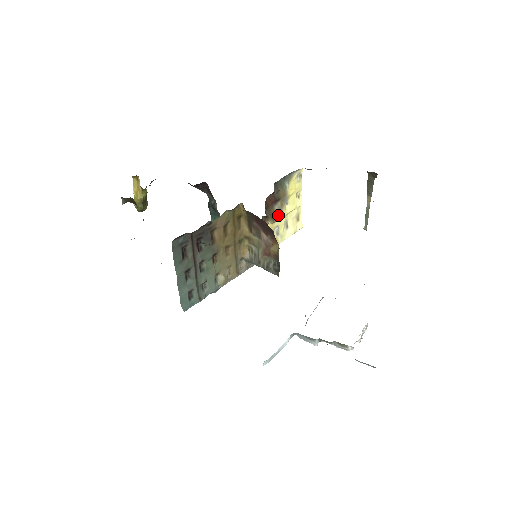
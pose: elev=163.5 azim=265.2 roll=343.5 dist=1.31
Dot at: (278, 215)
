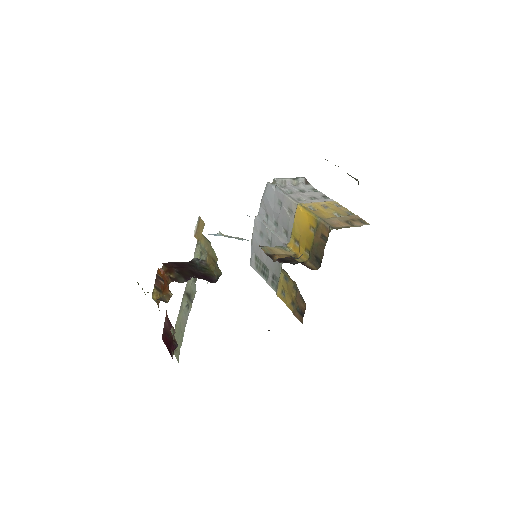
Dot at: occluded
